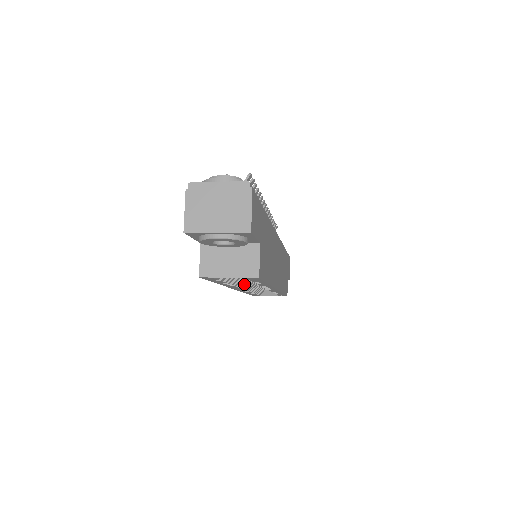
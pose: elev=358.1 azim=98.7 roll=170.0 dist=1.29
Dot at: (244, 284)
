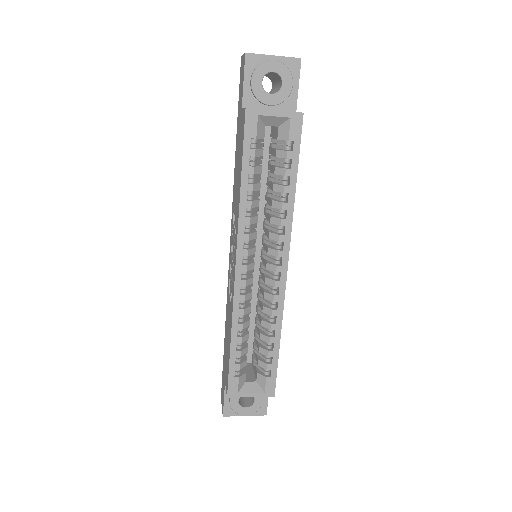
Dot at: (251, 252)
